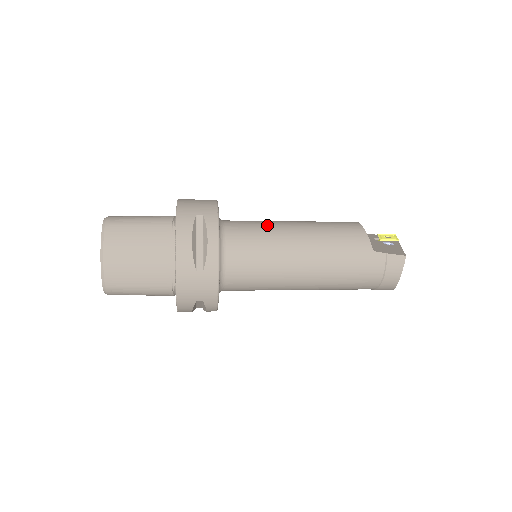
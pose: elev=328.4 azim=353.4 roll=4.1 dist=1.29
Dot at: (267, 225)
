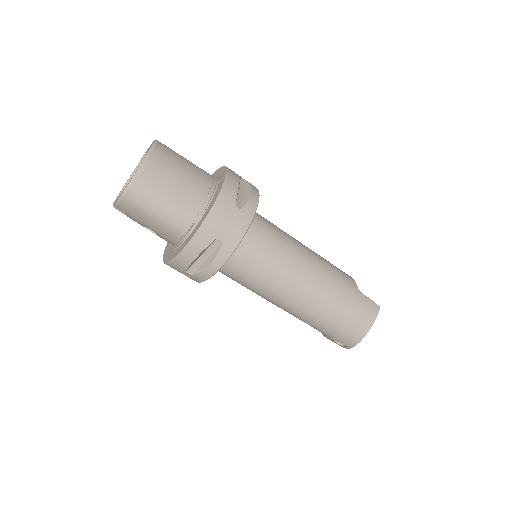
Dot at: occluded
